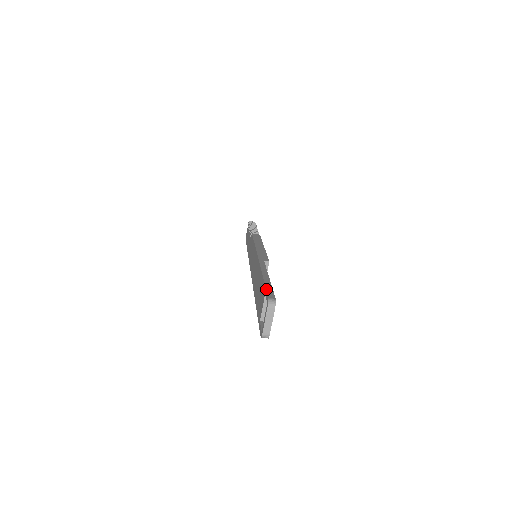
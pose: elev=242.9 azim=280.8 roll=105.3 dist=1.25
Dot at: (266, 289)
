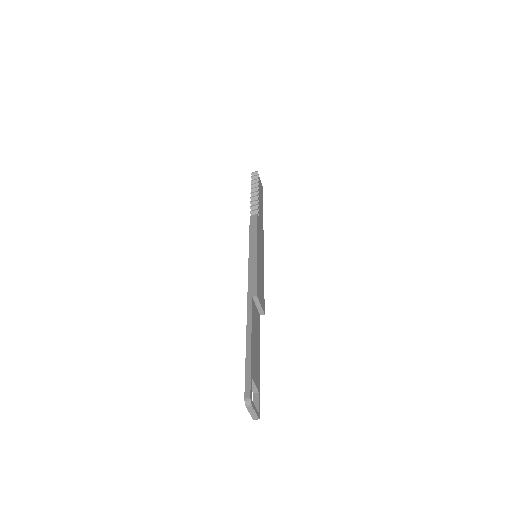
Dot at: (245, 378)
